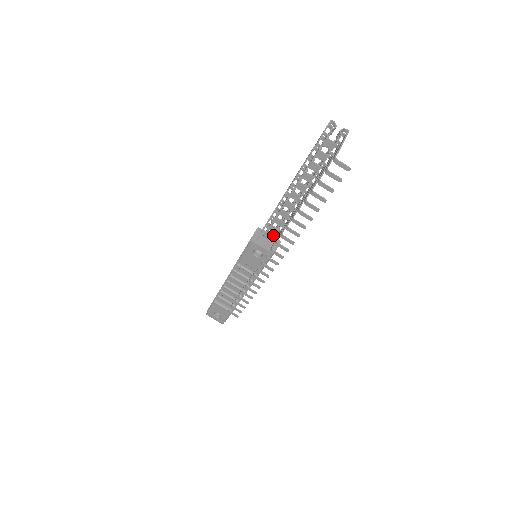
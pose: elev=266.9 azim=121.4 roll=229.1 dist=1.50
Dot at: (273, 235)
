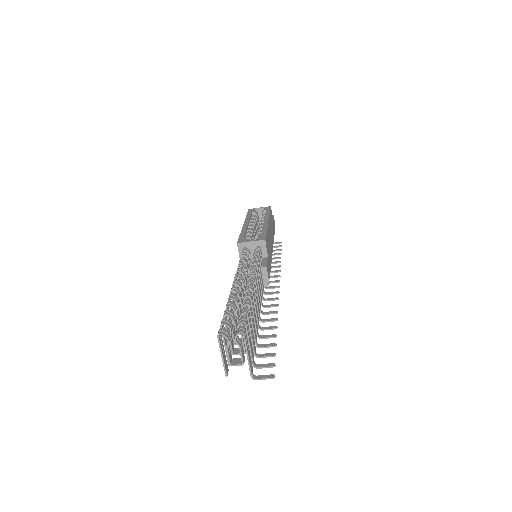
Dot at: occluded
